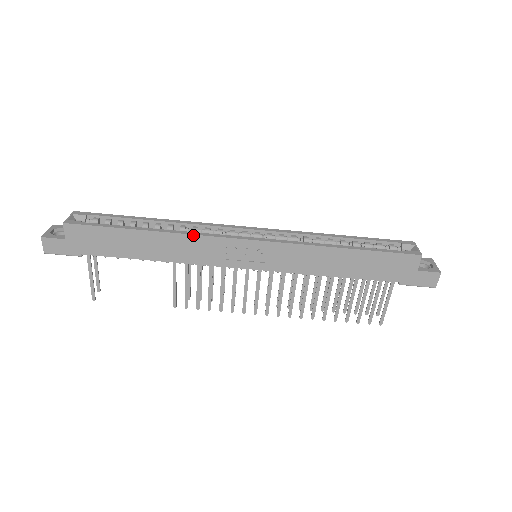
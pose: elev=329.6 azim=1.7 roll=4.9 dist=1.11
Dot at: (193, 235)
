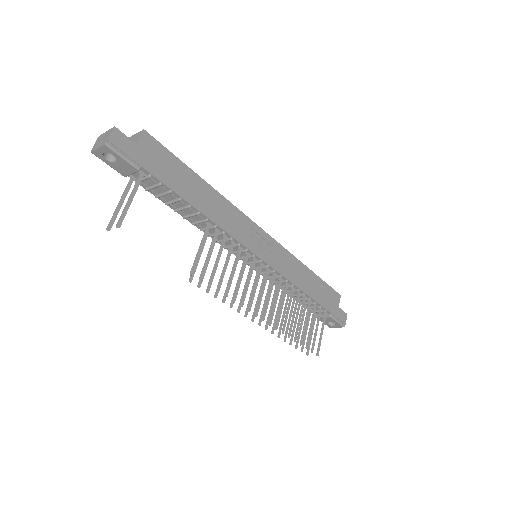
Dot at: (234, 206)
